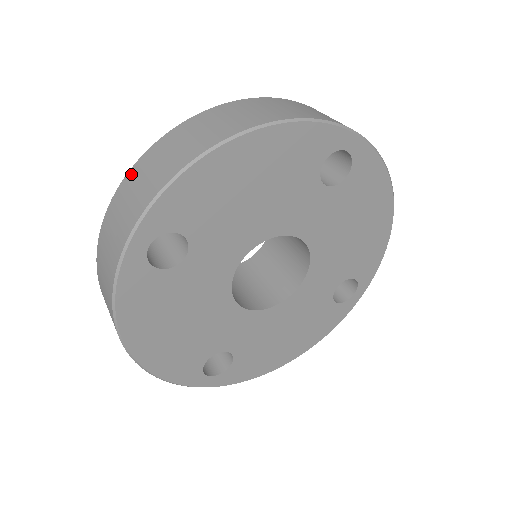
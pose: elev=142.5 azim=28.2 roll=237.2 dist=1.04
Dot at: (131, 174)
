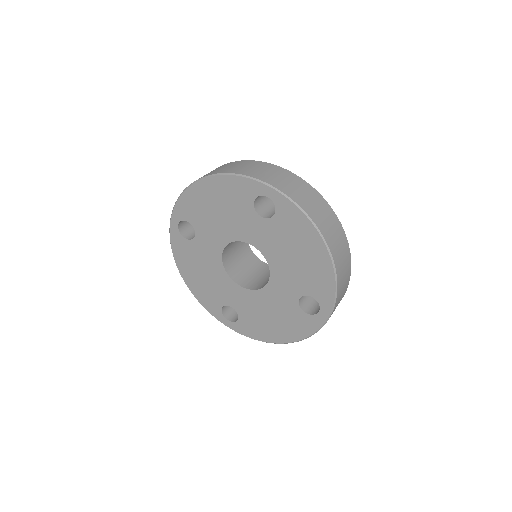
Dot at: occluded
